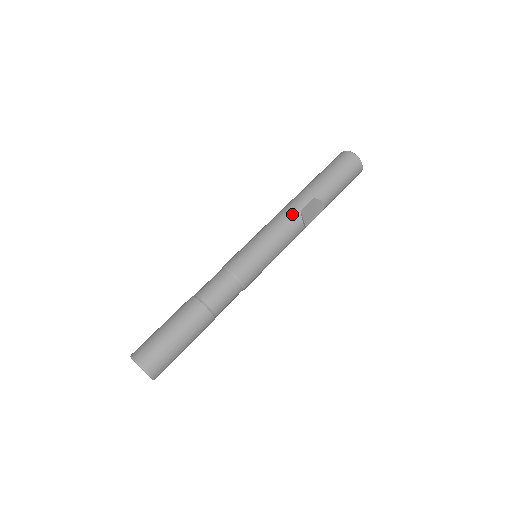
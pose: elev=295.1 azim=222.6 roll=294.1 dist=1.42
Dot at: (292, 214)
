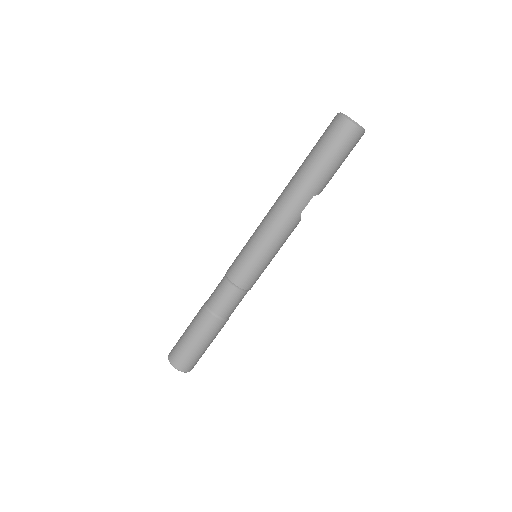
Dot at: (293, 220)
